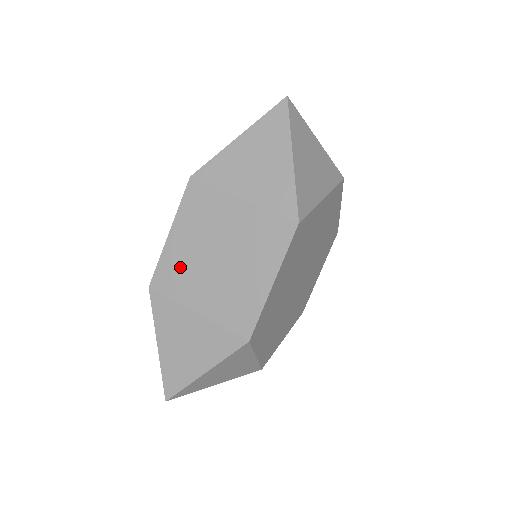
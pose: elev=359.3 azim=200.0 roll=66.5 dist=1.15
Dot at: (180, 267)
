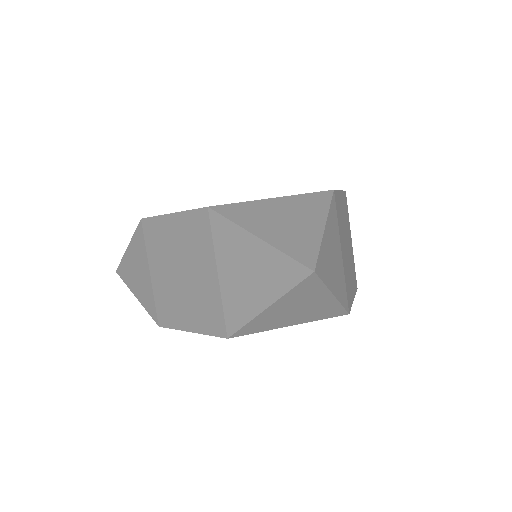
Dot at: (161, 240)
